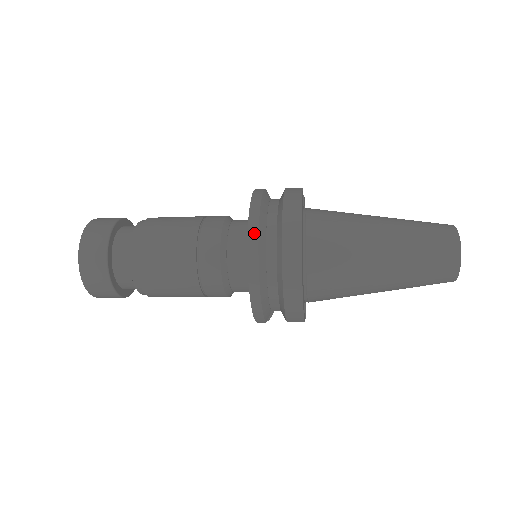
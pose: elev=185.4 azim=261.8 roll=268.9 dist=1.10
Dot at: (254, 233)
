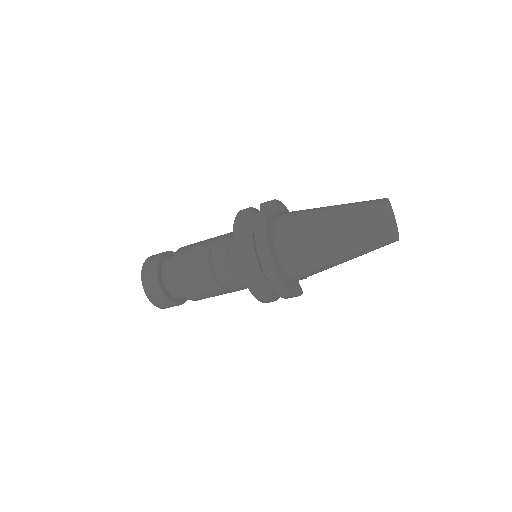
Dot at: (244, 272)
